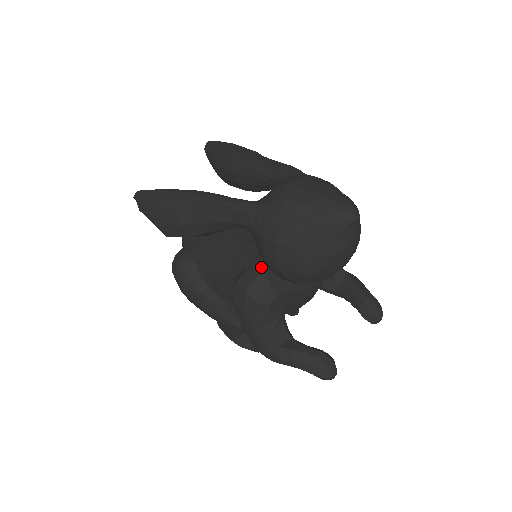
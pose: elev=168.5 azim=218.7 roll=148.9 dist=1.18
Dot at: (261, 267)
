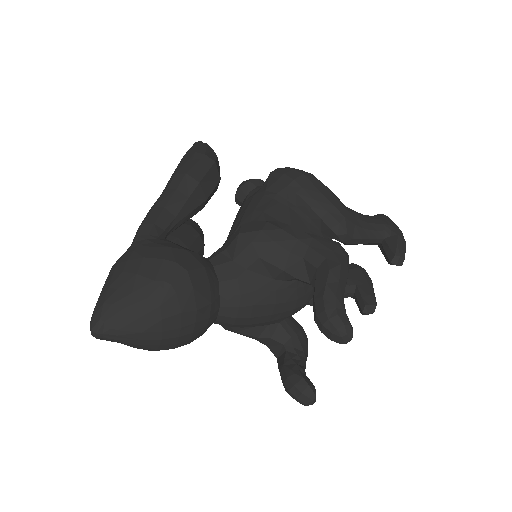
Dot at: occluded
